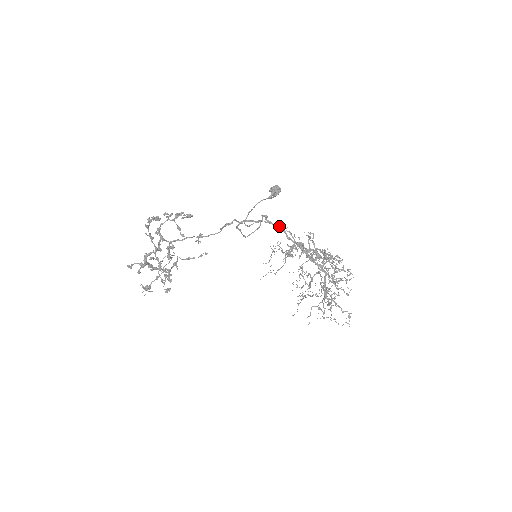
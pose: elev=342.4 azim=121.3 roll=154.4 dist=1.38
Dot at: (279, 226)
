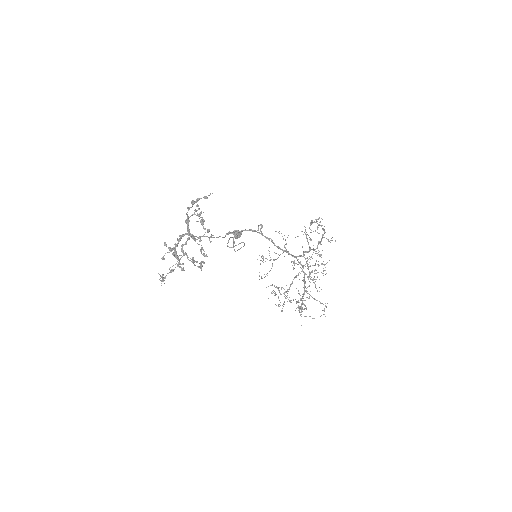
Dot at: (275, 231)
